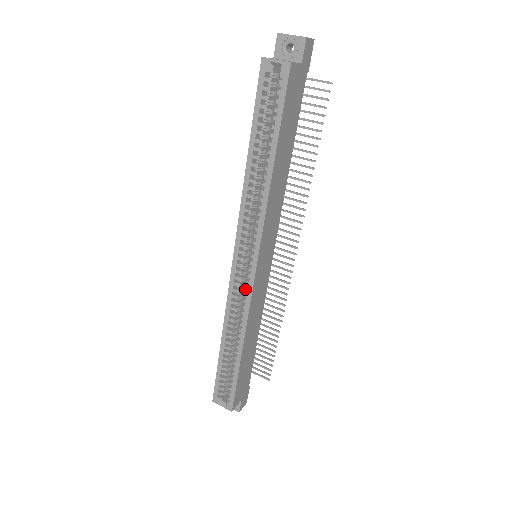
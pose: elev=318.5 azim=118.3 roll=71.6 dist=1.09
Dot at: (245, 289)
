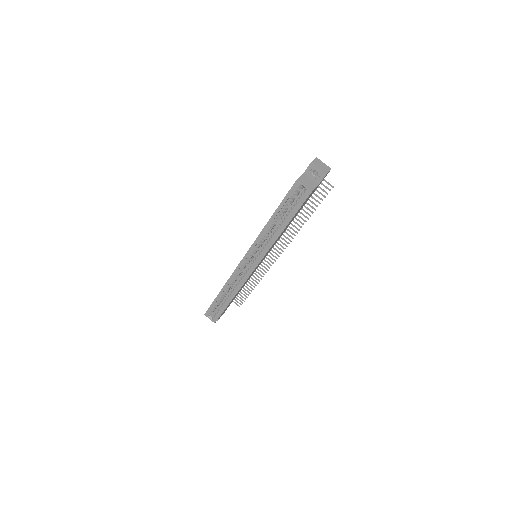
Dot at: (245, 275)
